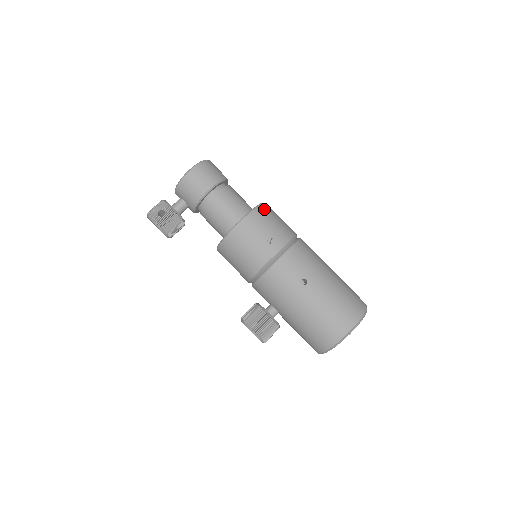
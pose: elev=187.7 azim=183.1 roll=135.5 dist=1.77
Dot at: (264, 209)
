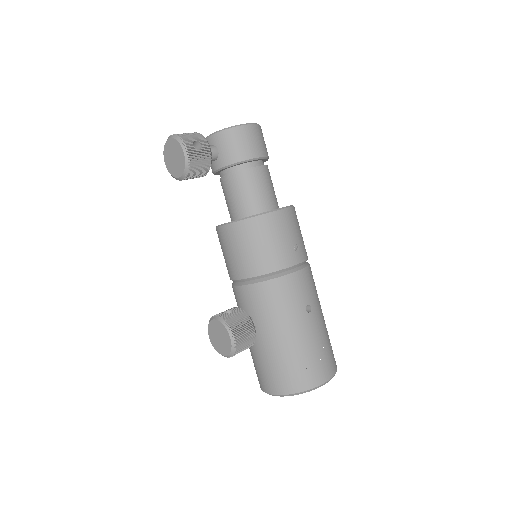
Dot at: occluded
